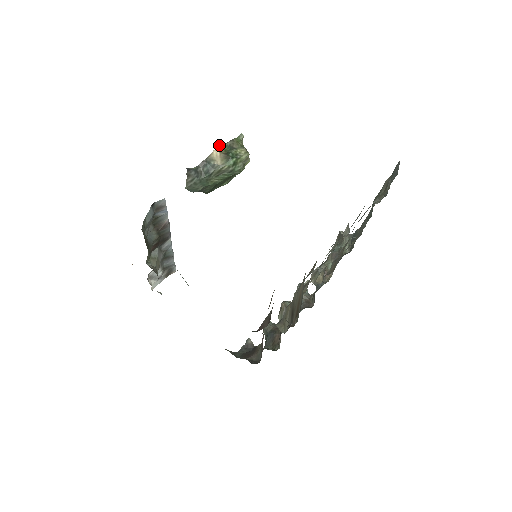
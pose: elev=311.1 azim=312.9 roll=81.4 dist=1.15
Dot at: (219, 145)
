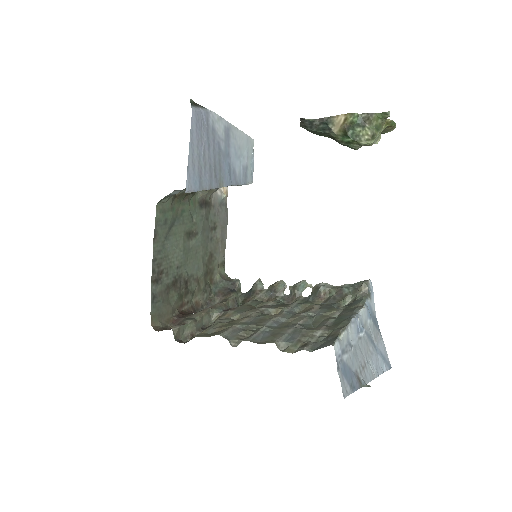
Dot at: (349, 113)
